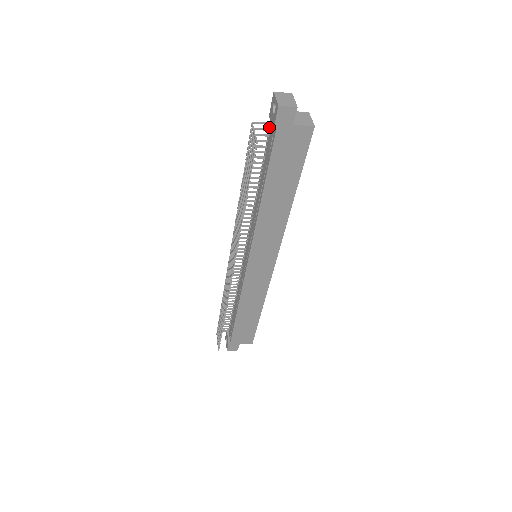
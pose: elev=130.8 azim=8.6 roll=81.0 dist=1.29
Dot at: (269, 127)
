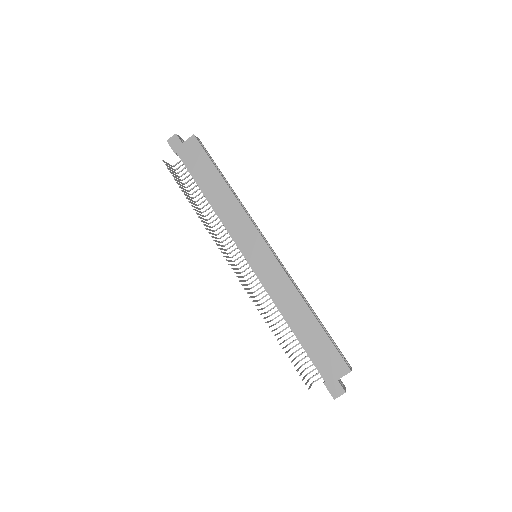
Dot at: occluded
